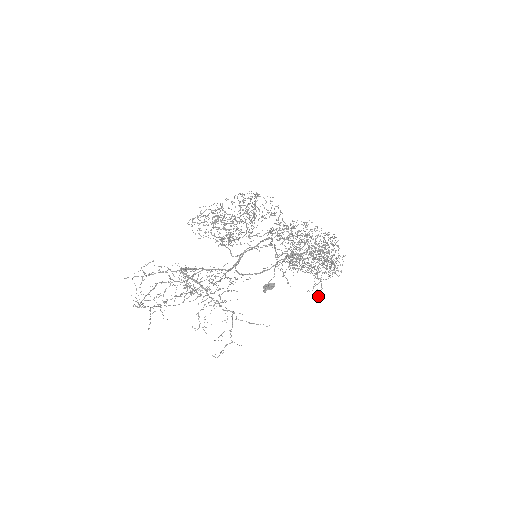
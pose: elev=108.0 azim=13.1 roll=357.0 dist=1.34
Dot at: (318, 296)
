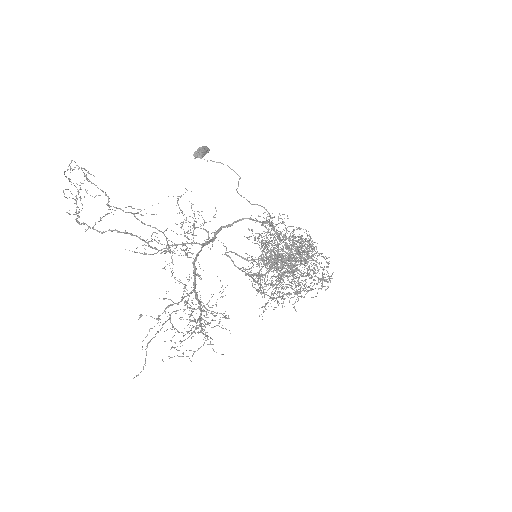
Dot at: (253, 267)
